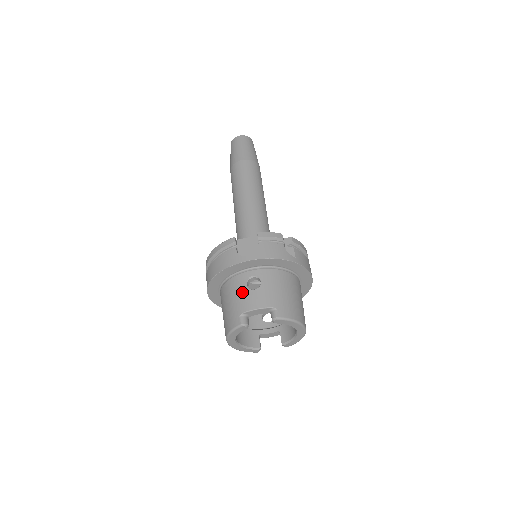
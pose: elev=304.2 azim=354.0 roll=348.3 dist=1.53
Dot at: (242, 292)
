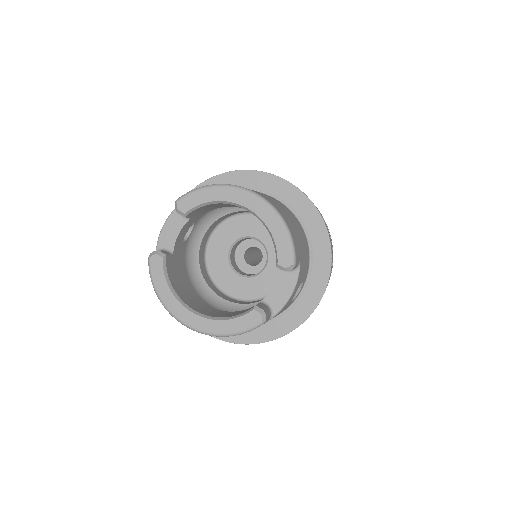
Dot at: occluded
